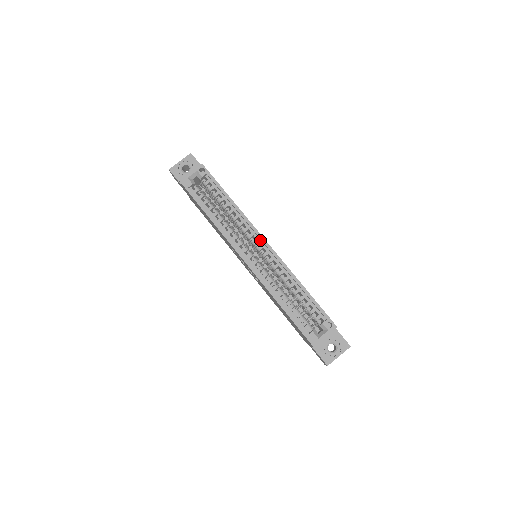
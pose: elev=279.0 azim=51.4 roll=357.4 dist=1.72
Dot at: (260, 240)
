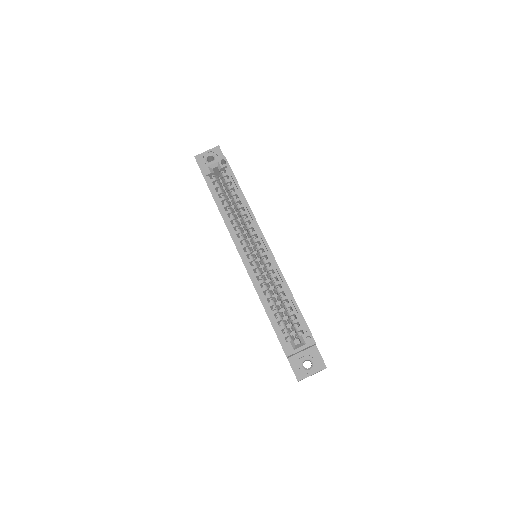
Dot at: (261, 239)
